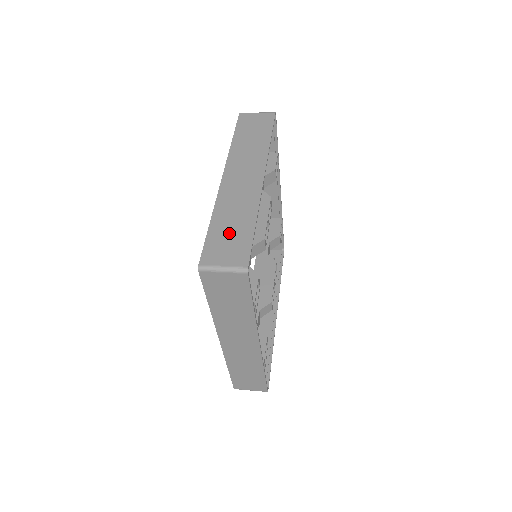
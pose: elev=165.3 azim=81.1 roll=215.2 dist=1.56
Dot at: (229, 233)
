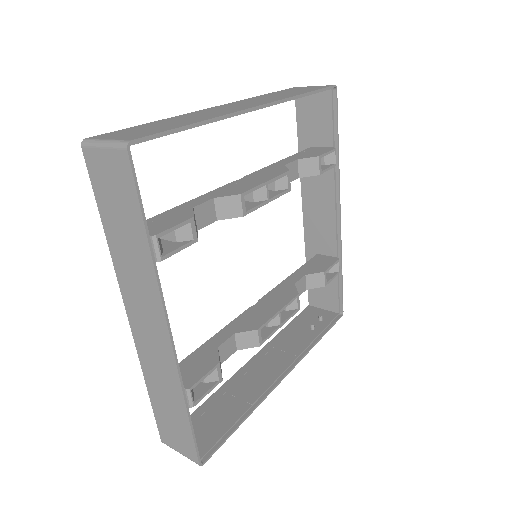
Dot at: (156, 126)
